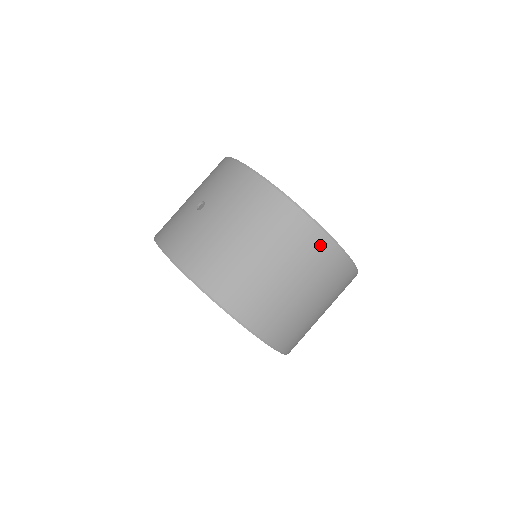
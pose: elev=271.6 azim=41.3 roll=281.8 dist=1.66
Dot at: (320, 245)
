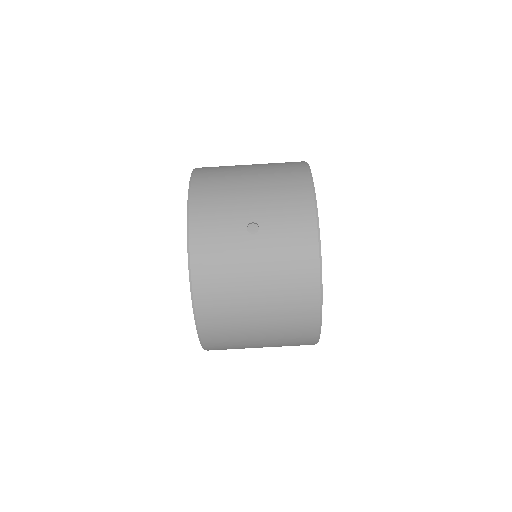
Dot at: (306, 337)
